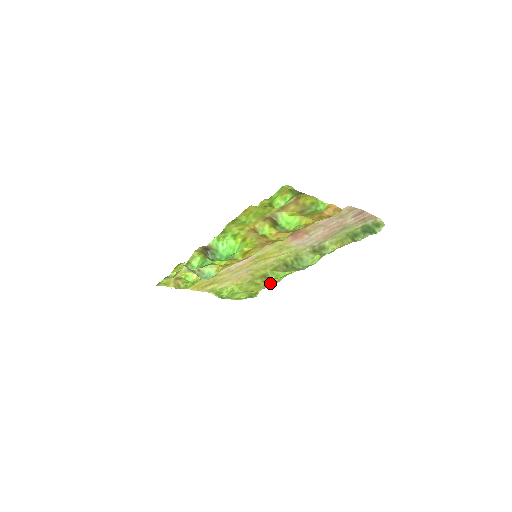
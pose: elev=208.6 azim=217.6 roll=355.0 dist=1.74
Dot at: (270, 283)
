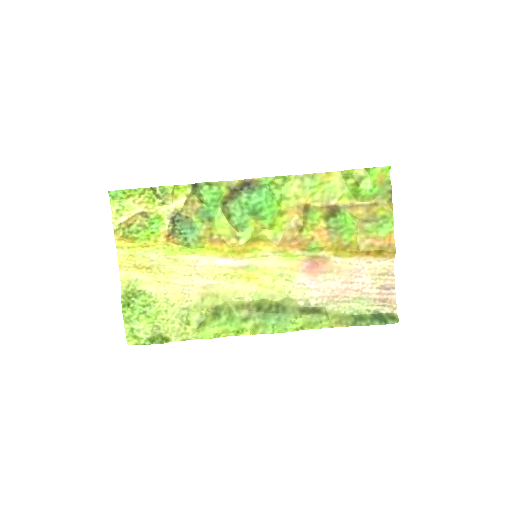
Dot at: (204, 331)
